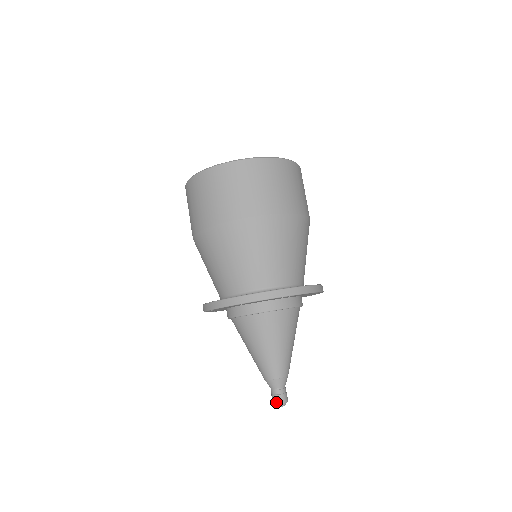
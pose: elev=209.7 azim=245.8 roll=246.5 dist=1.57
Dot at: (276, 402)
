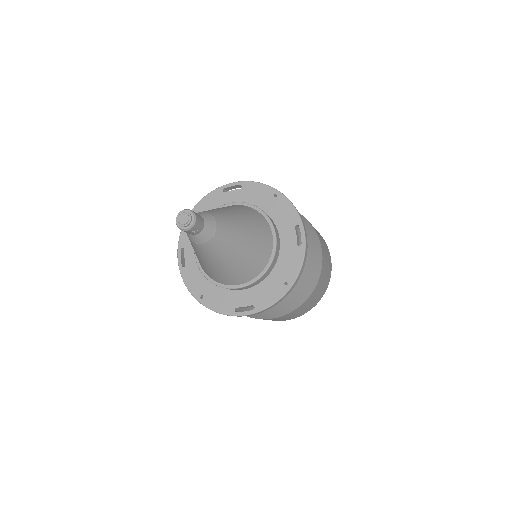
Dot at: occluded
